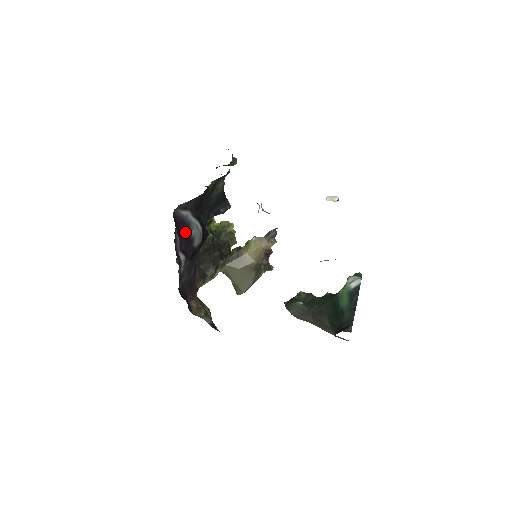
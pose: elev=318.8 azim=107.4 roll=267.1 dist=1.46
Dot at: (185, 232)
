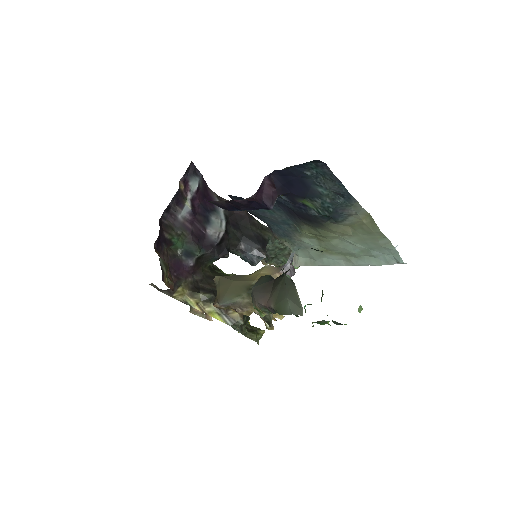
Dot at: (207, 207)
